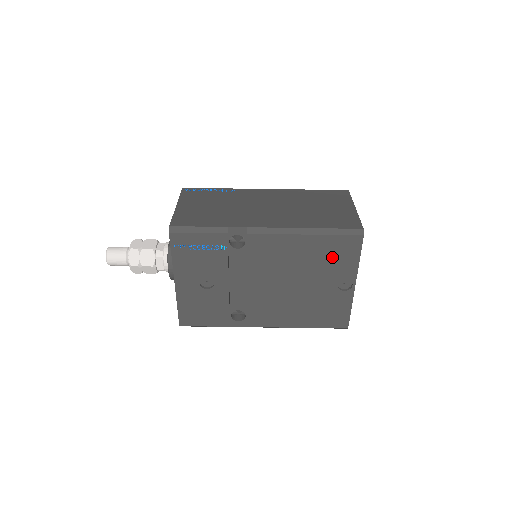
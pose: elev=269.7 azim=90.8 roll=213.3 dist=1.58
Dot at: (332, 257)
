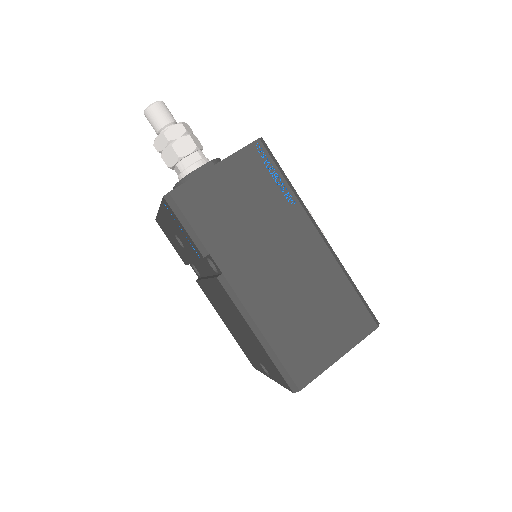
Dot at: (266, 360)
